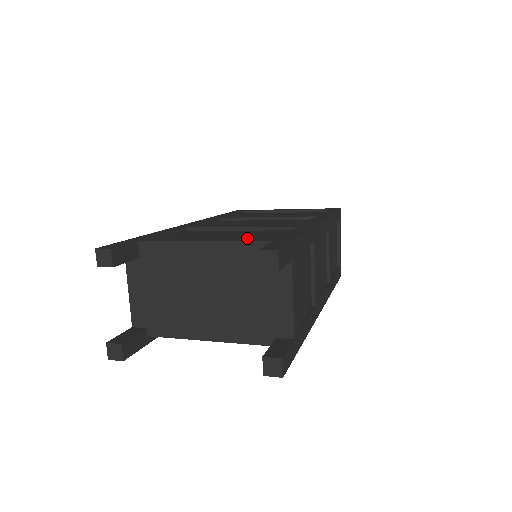
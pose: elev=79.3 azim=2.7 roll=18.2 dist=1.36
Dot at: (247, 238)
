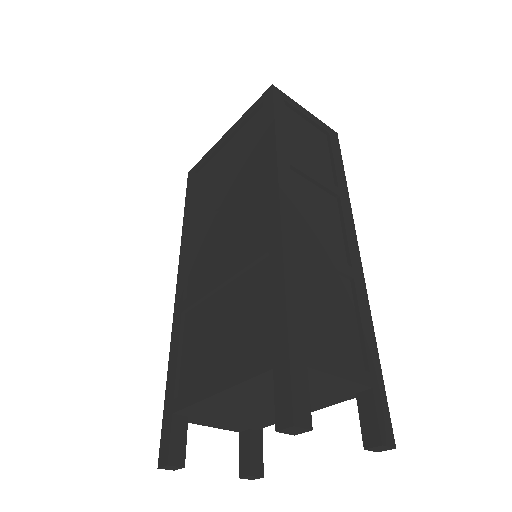
Dot at: (243, 332)
